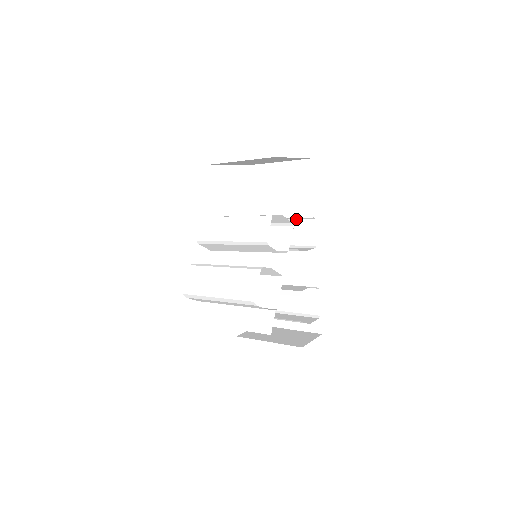
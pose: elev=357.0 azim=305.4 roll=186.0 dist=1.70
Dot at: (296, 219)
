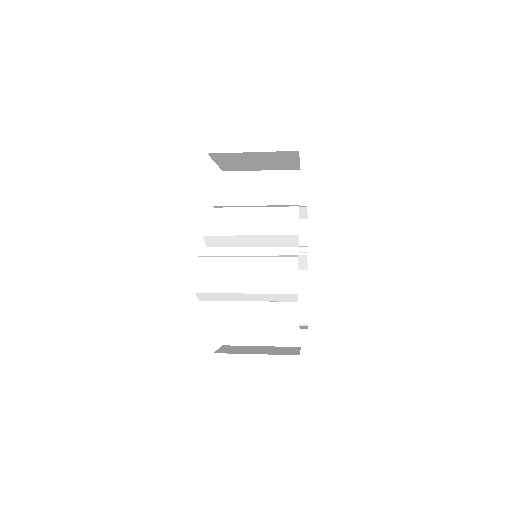
Dot at: occluded
